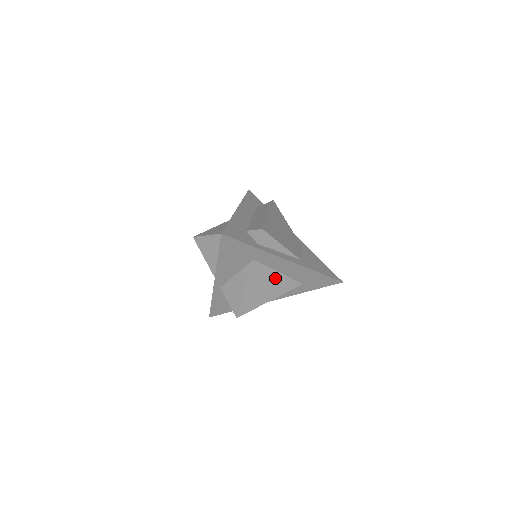
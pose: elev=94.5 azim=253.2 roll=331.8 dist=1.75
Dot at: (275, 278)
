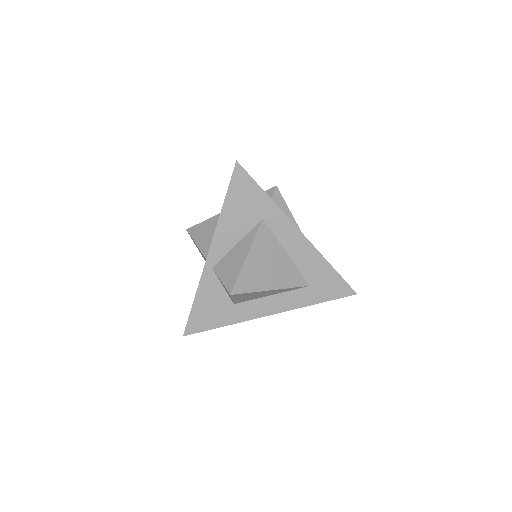
Dot at: (282, 259)
